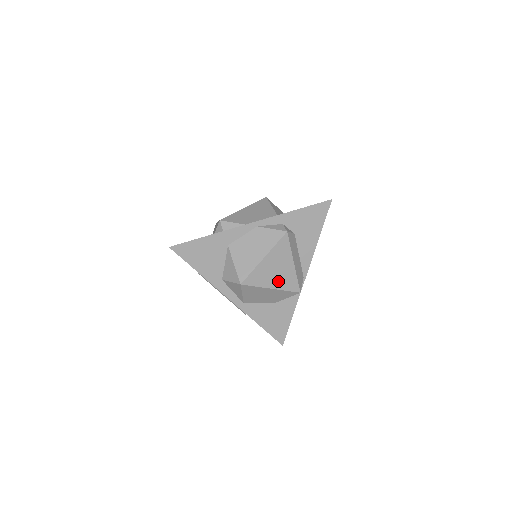
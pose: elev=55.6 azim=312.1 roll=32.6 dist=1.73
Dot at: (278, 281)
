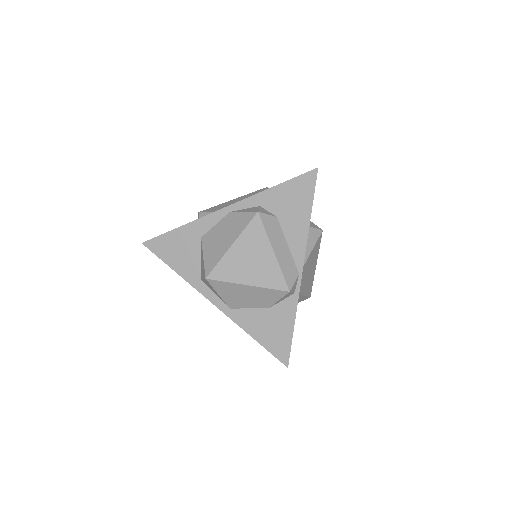
Dot at: (255, 275)
